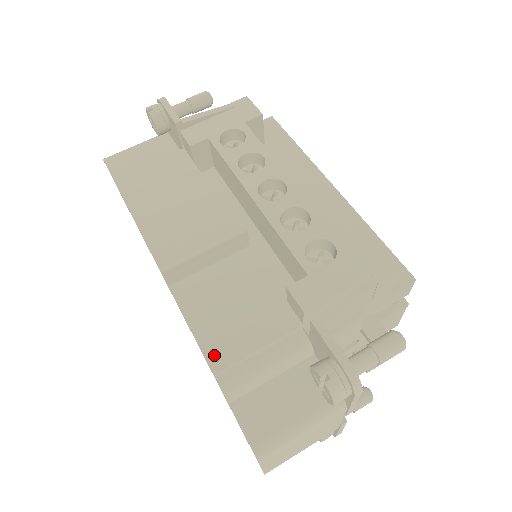
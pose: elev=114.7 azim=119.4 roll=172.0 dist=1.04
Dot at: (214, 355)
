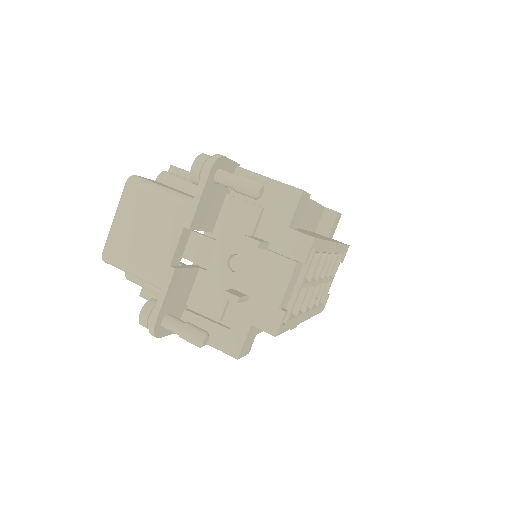
Dot at: occluded
